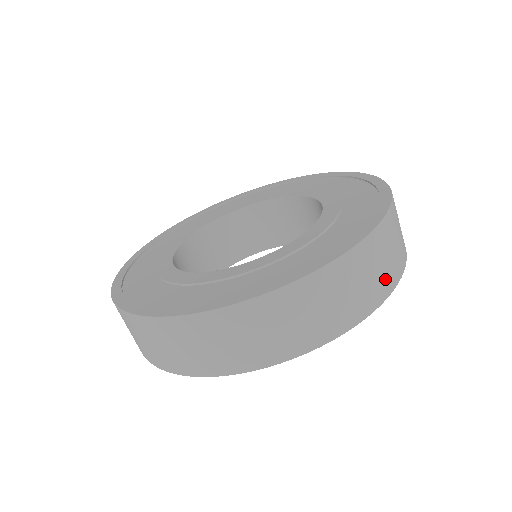
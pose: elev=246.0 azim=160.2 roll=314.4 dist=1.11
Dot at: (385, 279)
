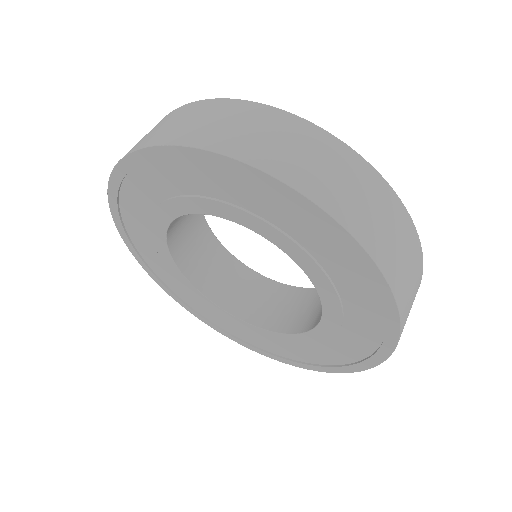
Dot at: (405, 323)
